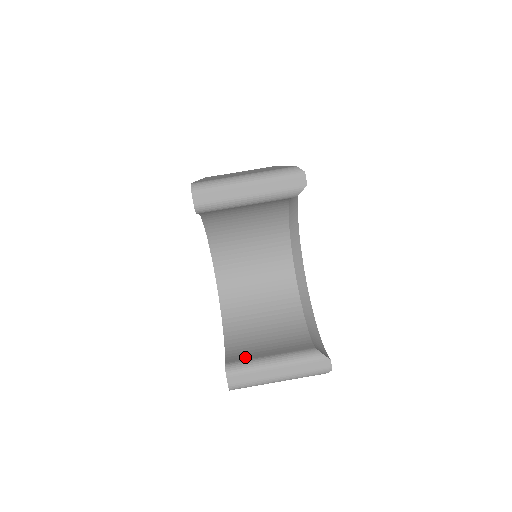
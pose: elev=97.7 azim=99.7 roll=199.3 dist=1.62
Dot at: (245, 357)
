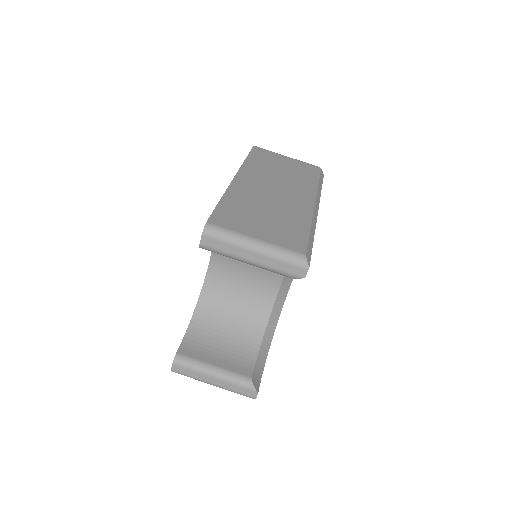
Dot at: (195, 354)
